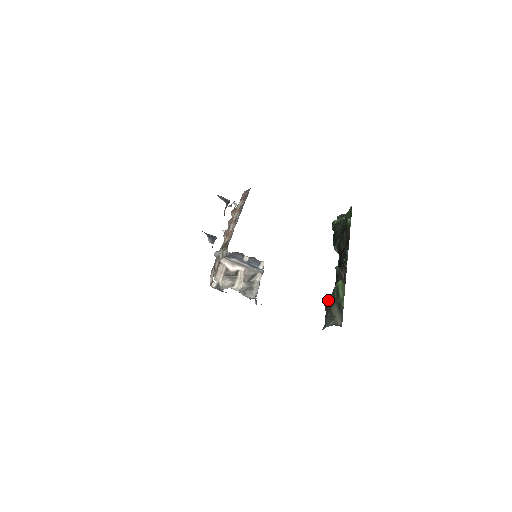
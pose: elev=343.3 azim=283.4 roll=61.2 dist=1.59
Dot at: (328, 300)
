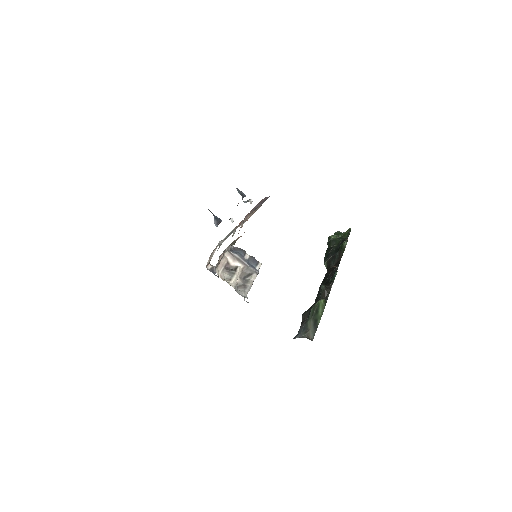
Dot at: (307, 312)
